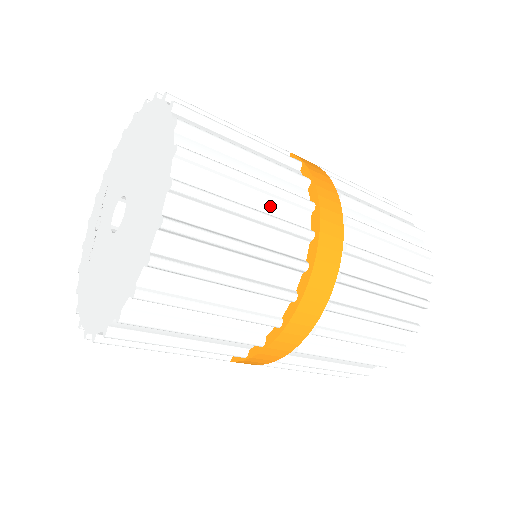
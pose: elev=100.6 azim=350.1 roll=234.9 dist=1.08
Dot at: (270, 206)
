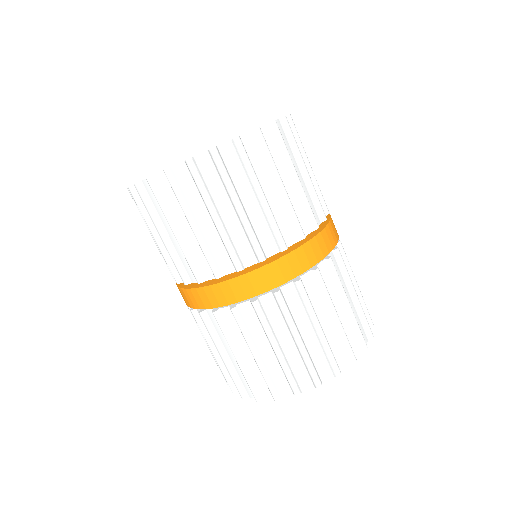
Dot at: (294, 199)
